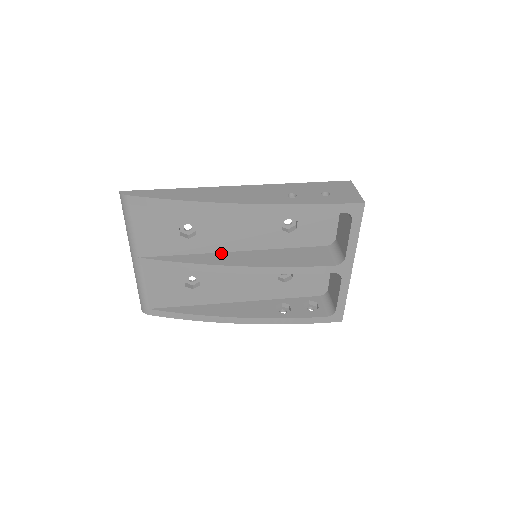
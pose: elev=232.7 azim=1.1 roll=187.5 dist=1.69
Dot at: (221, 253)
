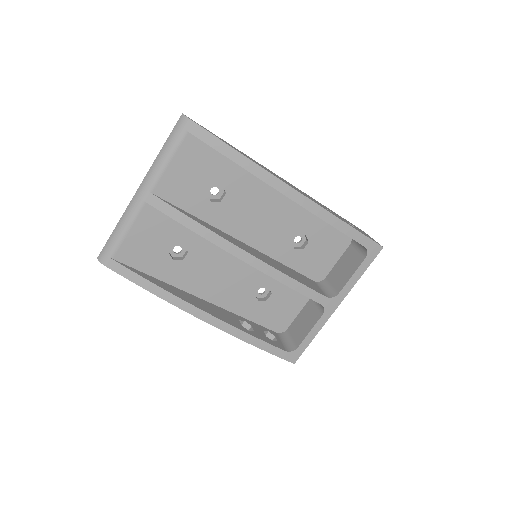
Dot at: (228, 235)
